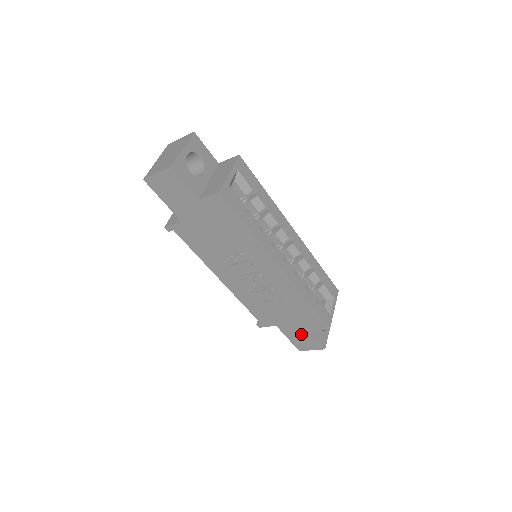
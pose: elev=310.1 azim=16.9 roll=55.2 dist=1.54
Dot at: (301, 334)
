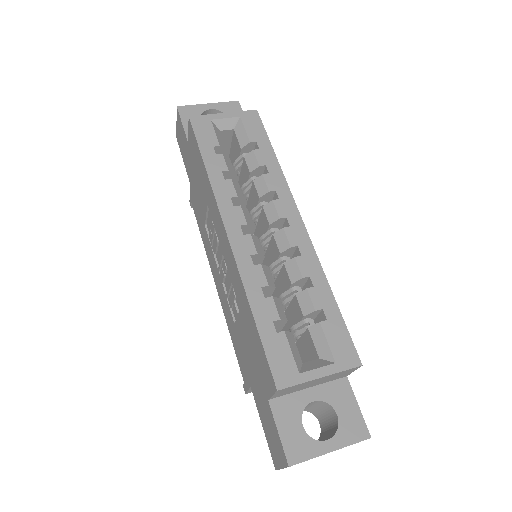
Dot at: (266, 411)
